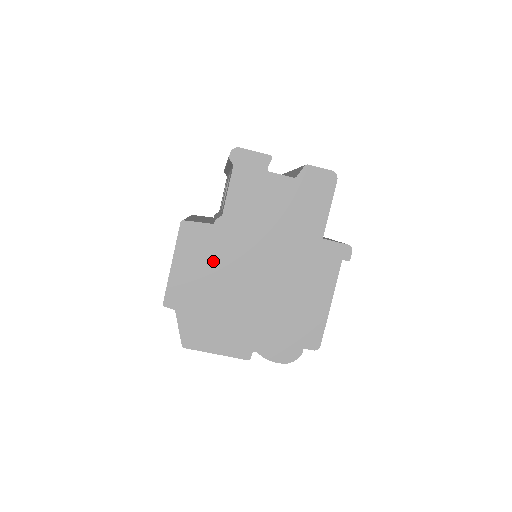
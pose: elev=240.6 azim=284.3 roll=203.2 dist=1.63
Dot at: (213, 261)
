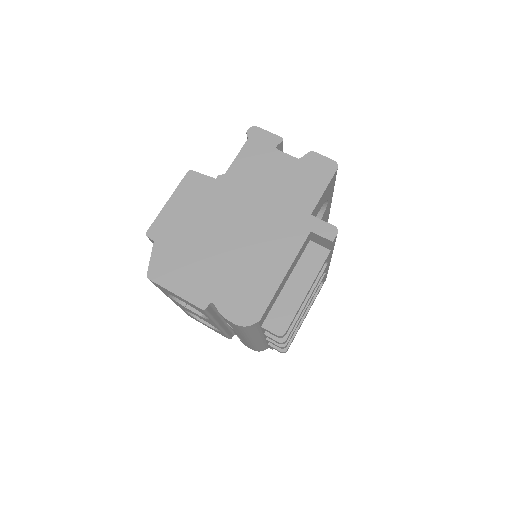
Dot at: (204, 208)
